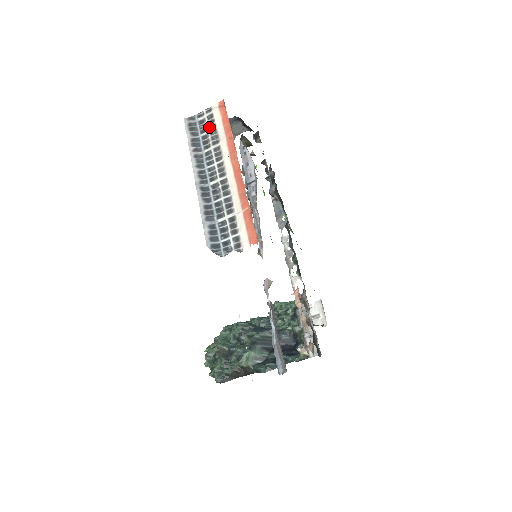
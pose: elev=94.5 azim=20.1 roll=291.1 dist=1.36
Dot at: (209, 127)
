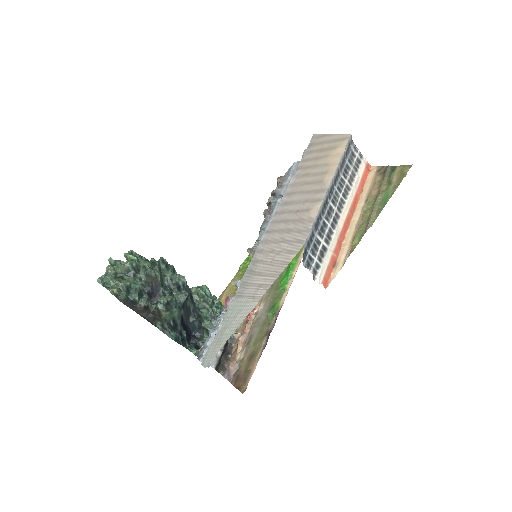
Dot at: (354, 166)
